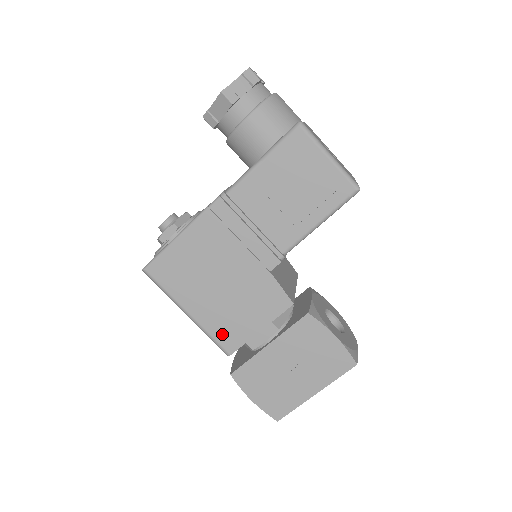
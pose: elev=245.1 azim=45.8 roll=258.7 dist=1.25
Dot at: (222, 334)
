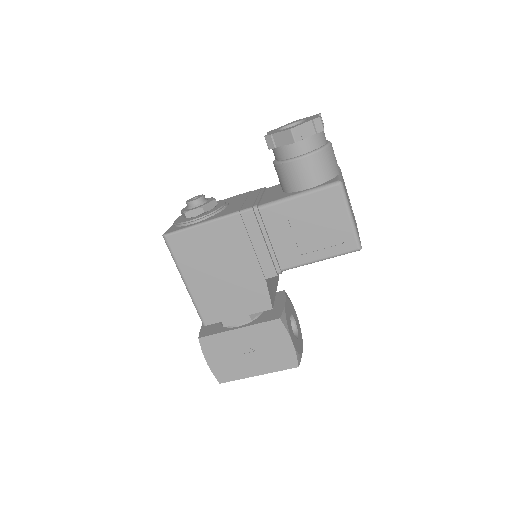
Dot at: (206, 308)
